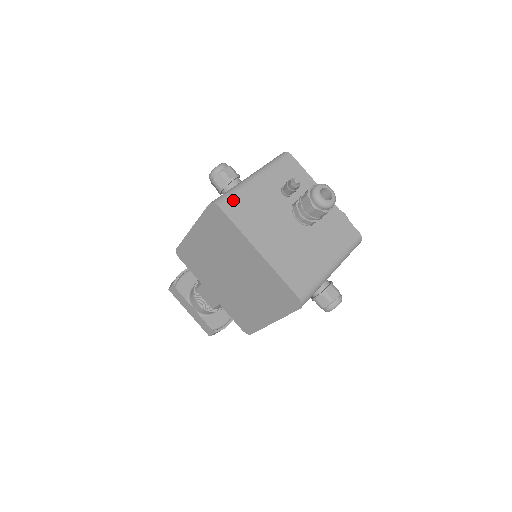
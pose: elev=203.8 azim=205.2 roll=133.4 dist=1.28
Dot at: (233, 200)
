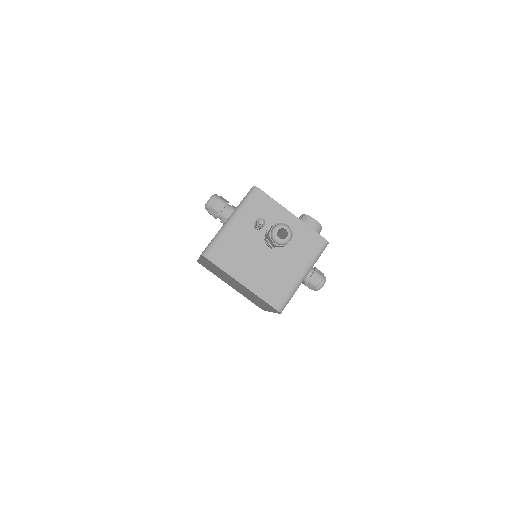
Dot at: (216, 249)
